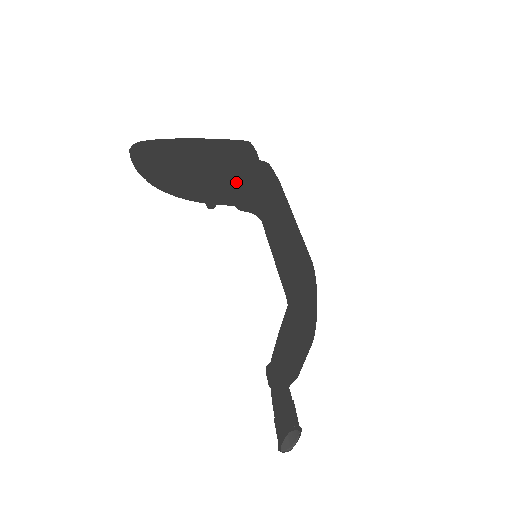
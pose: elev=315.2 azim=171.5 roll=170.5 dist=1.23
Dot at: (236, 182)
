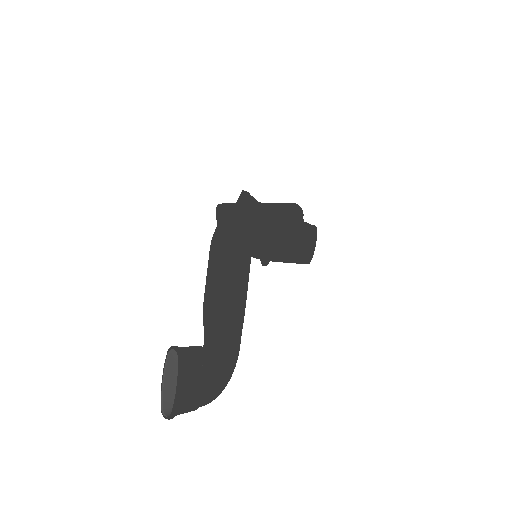
Dot at: occluded
